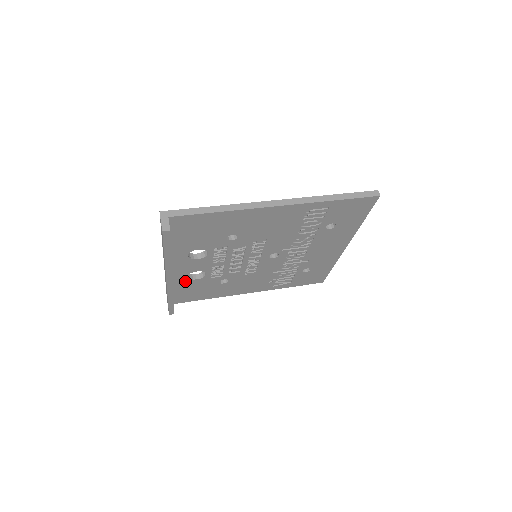
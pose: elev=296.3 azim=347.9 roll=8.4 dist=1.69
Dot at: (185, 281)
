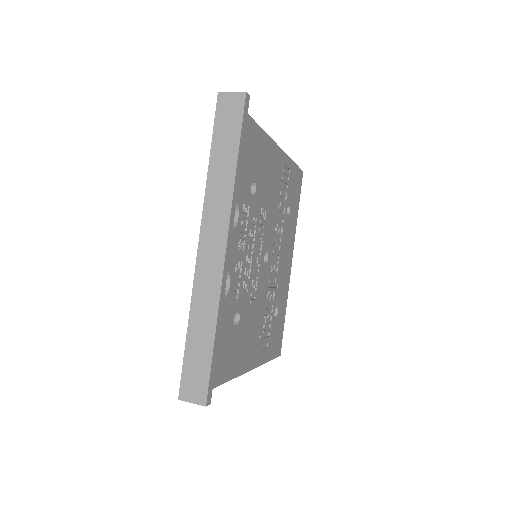
Dot at: occluded
